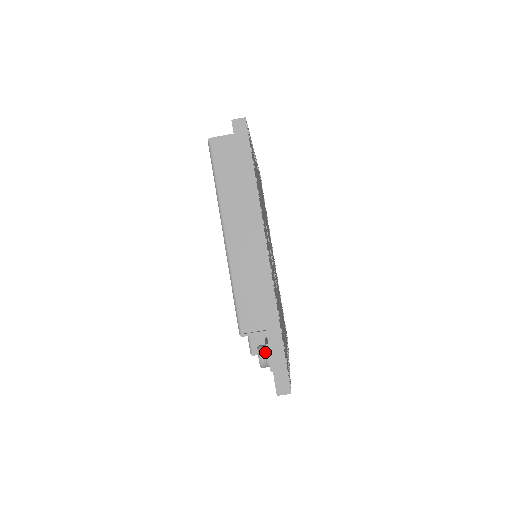
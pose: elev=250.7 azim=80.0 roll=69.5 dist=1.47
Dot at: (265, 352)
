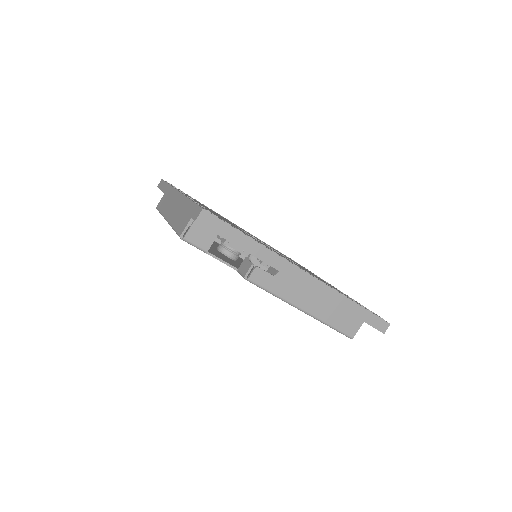
Dot at: occluded
